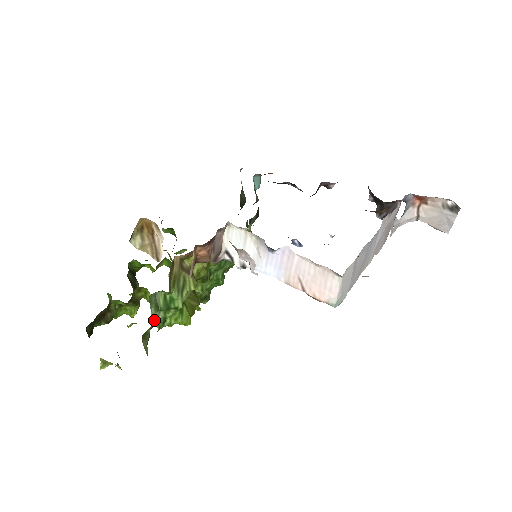
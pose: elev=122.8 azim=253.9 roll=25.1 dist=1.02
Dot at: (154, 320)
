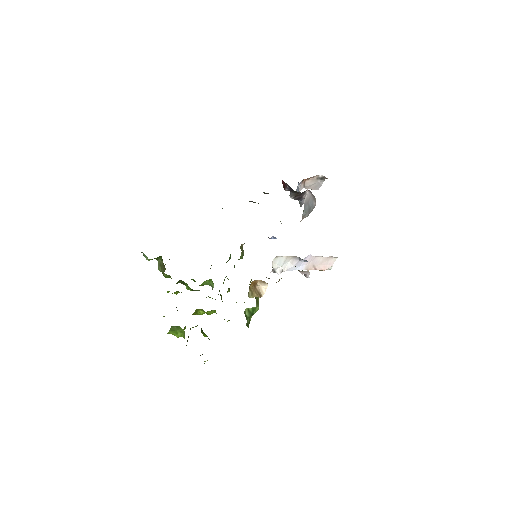
Dot at: (247, 325)
